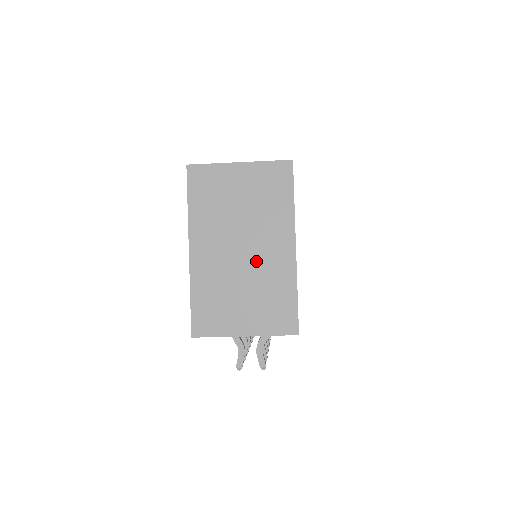
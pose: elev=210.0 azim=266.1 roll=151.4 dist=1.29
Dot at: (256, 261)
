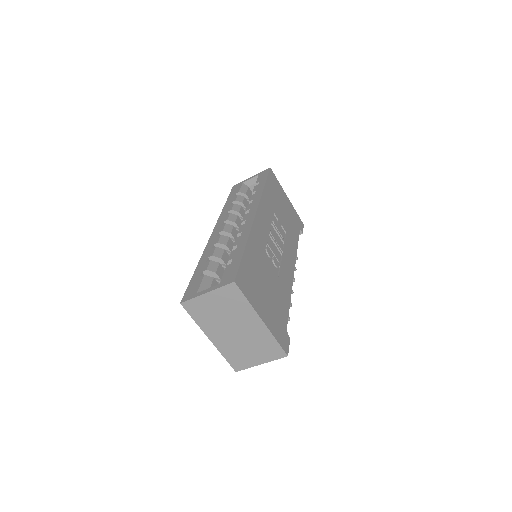
Dot at: (246, 333)
